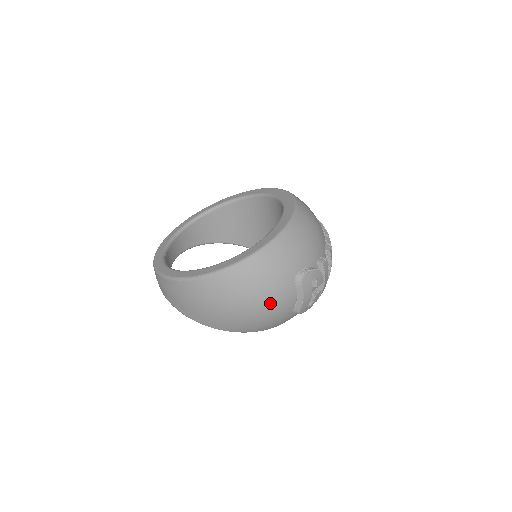
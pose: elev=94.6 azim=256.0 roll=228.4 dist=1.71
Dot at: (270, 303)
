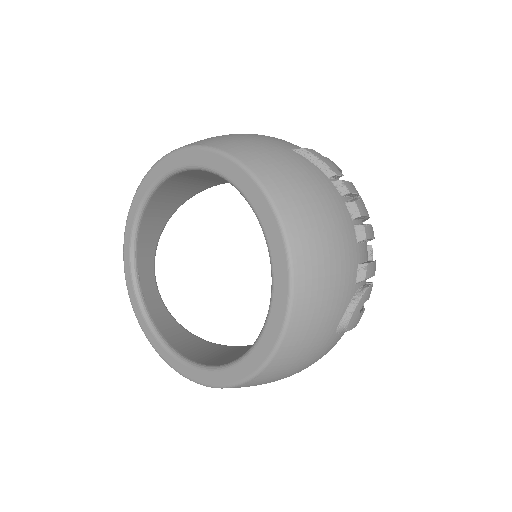
Dot at: occluded
